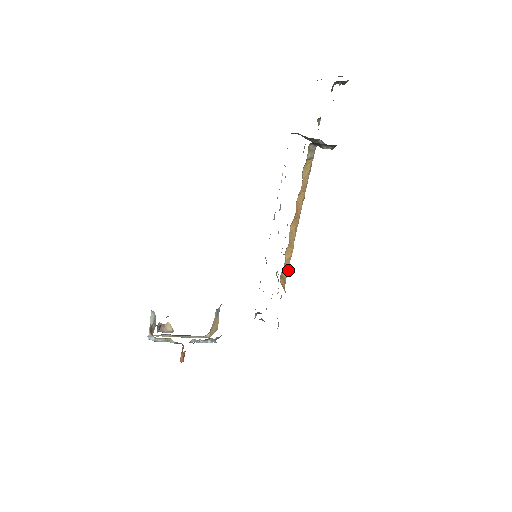
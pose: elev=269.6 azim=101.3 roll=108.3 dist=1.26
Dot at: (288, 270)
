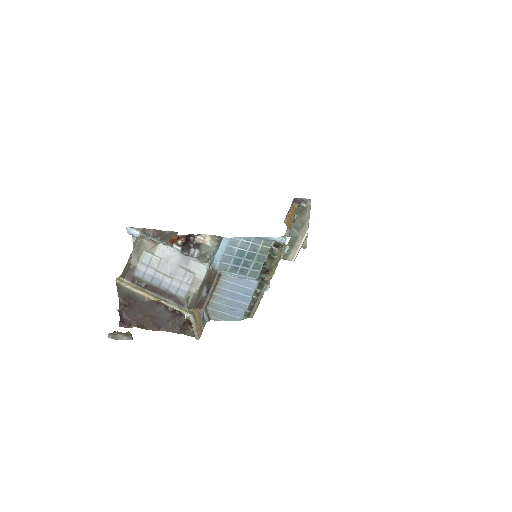
Dot at: (290, 228)
